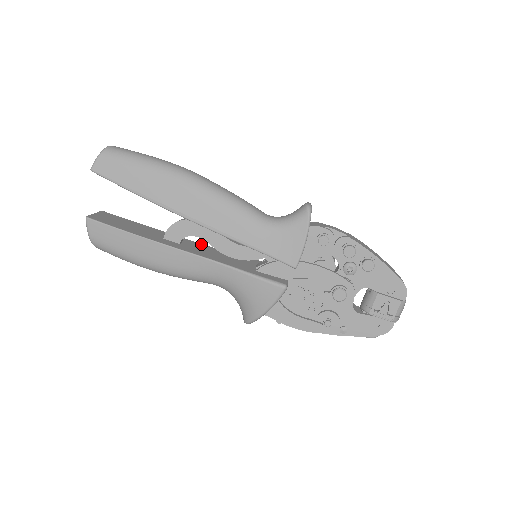
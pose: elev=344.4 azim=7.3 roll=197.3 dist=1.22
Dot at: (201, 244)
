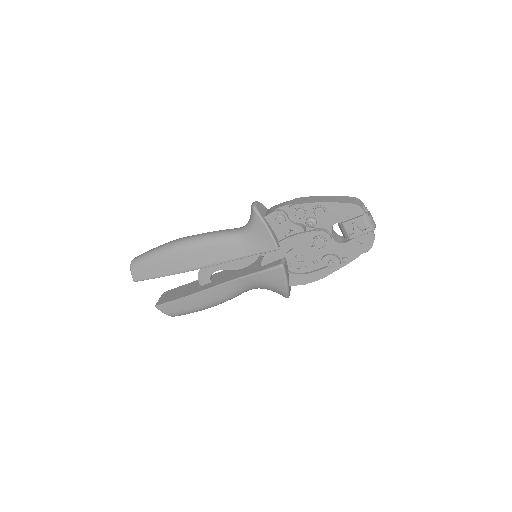
Dot at: (226, 270)
